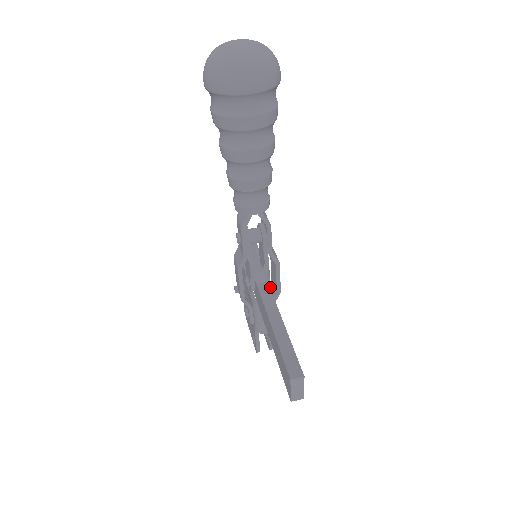
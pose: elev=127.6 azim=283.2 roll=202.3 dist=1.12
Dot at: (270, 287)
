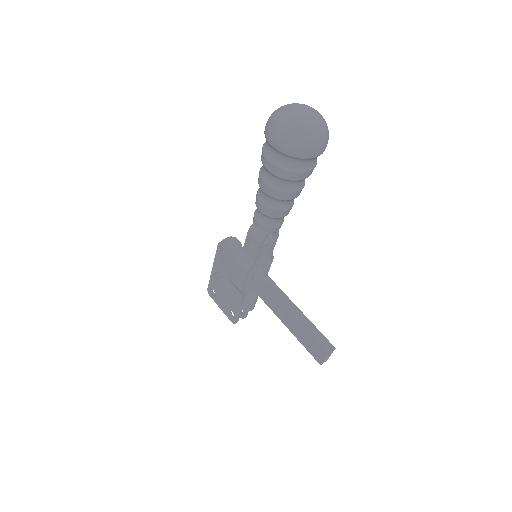
Dot at: occluded
